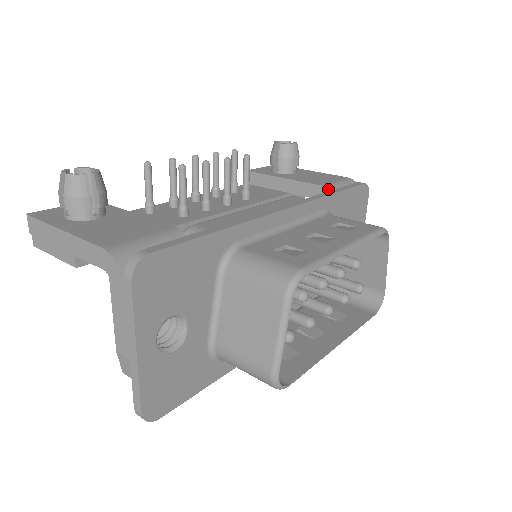
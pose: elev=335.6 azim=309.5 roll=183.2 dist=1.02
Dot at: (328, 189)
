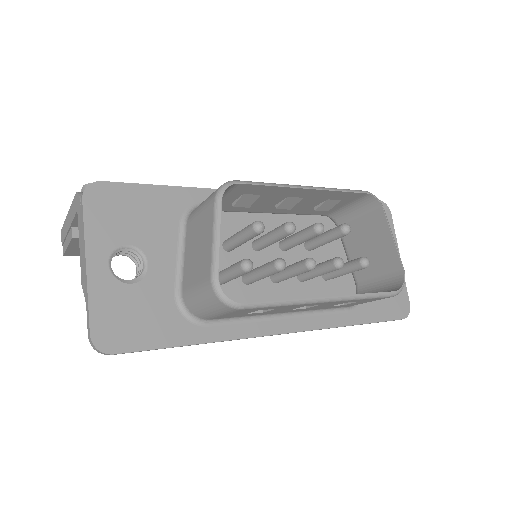
Dot at: occluded
